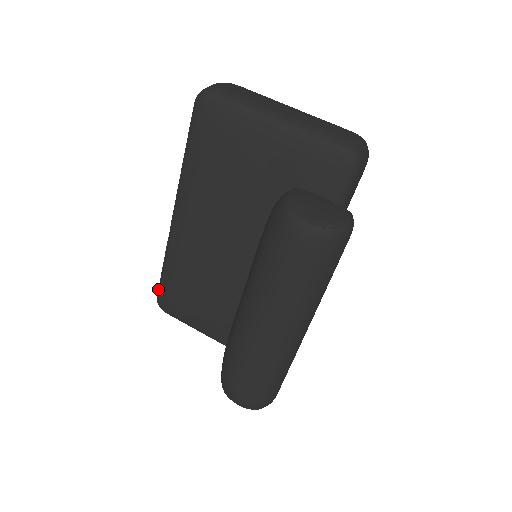
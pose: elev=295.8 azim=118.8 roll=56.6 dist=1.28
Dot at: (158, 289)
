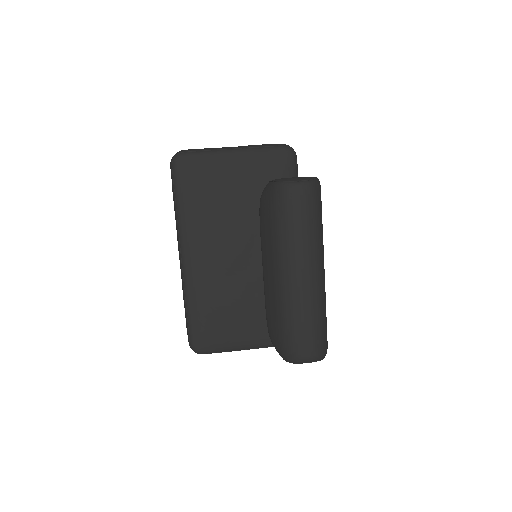
Dot at: (189, 336)
